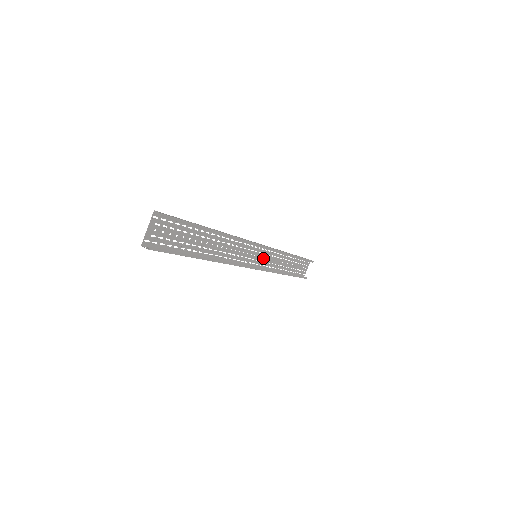
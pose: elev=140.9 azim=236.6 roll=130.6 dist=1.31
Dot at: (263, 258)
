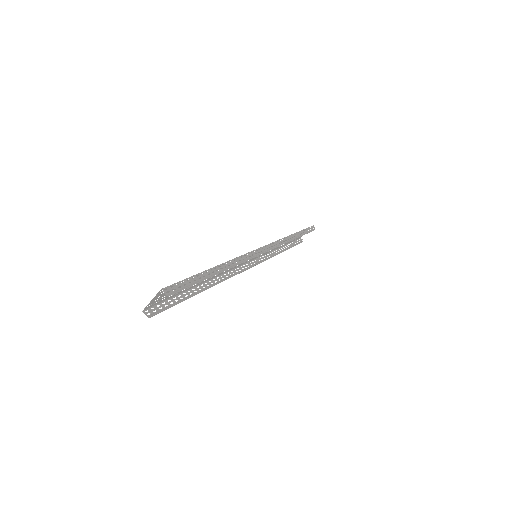
Dot at: occluded
